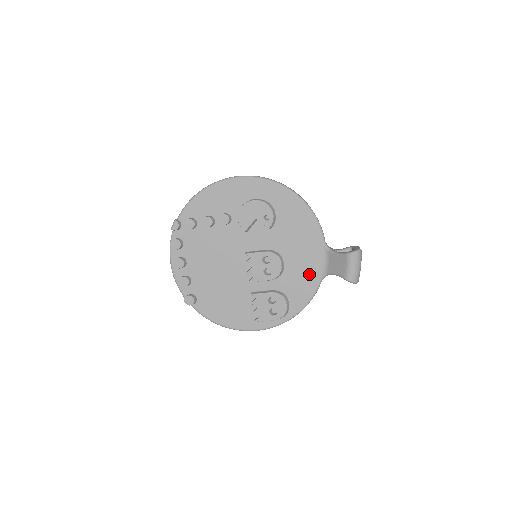
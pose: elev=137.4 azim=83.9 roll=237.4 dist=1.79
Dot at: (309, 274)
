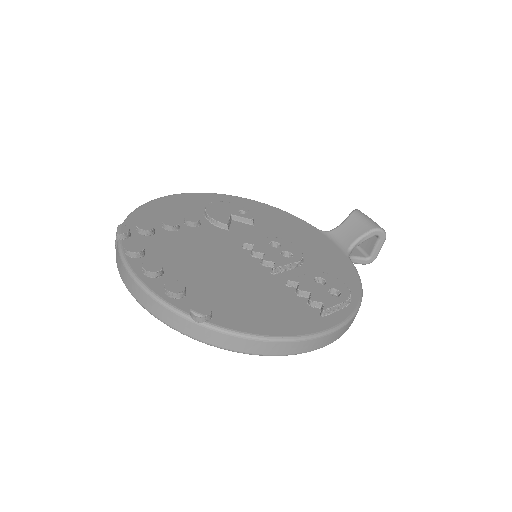
Dot at: (332, 254)
